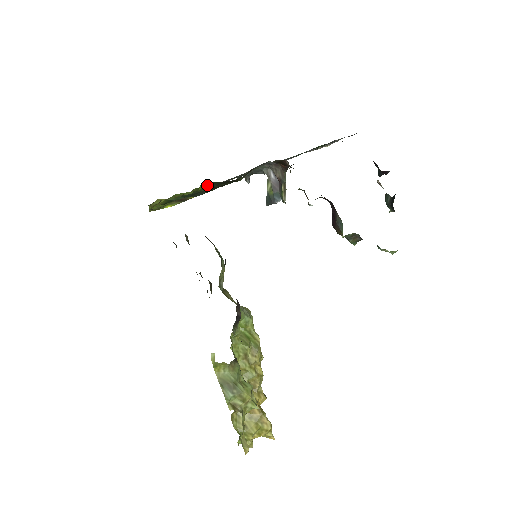
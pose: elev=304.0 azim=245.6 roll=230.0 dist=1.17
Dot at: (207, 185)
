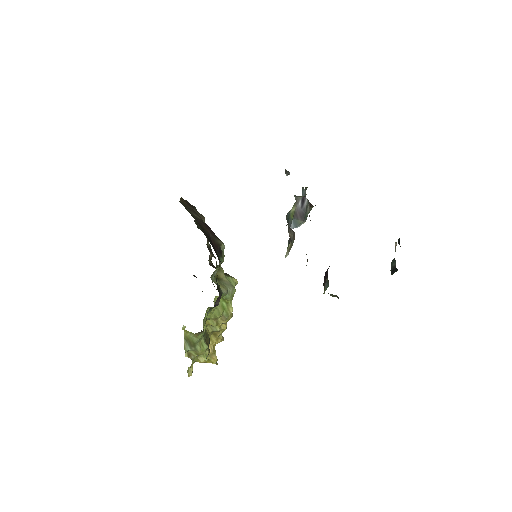
Dot at: occluded
